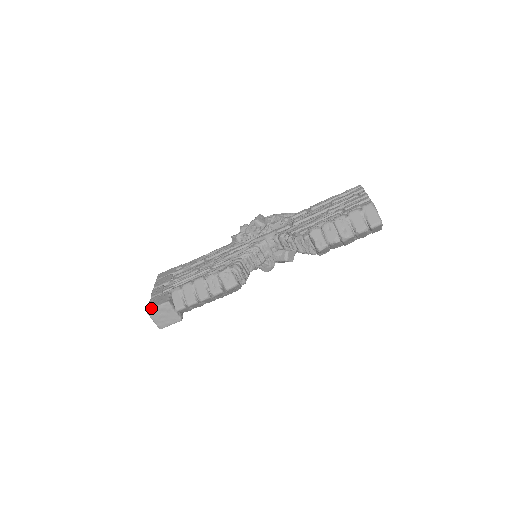
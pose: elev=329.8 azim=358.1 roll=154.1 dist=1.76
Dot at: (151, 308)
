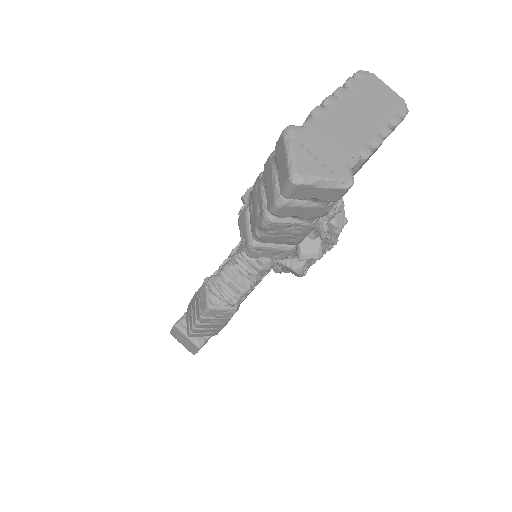
Dot at: (171, 330)
